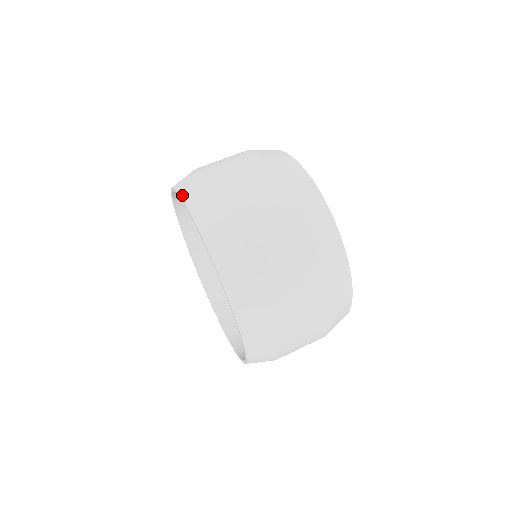
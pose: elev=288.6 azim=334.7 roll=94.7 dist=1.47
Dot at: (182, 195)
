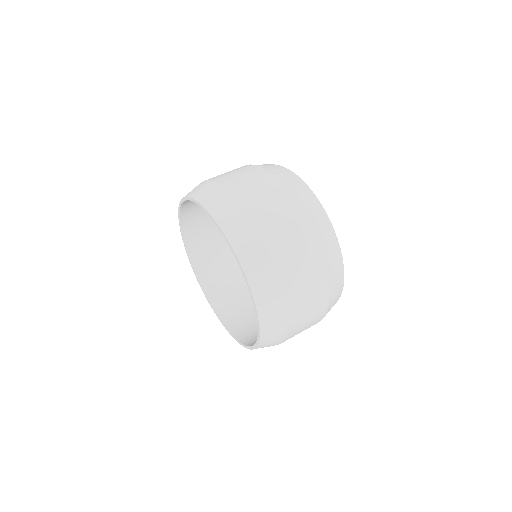
Dot at: (210, 212)
